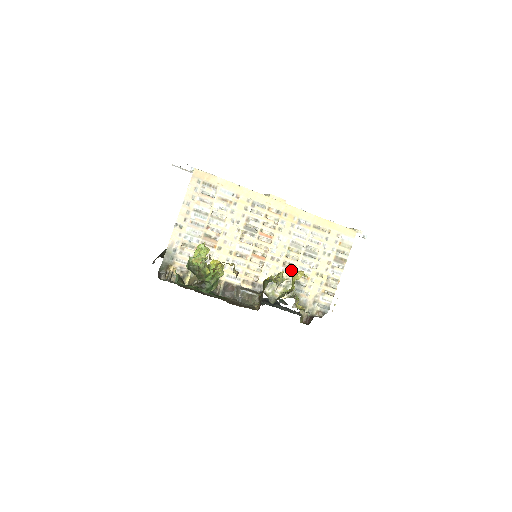
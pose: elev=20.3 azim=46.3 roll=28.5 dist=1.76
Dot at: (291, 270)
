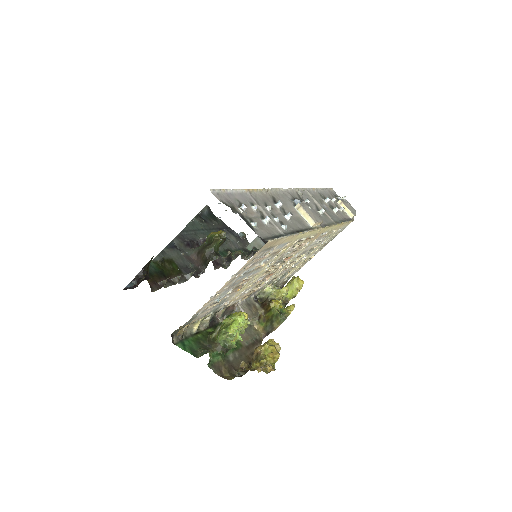
Dot at: occluded
